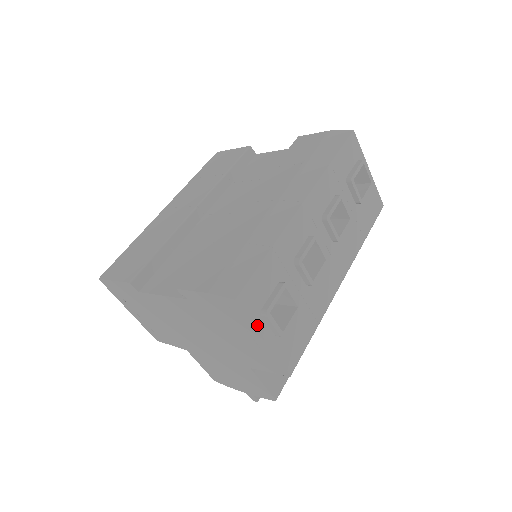
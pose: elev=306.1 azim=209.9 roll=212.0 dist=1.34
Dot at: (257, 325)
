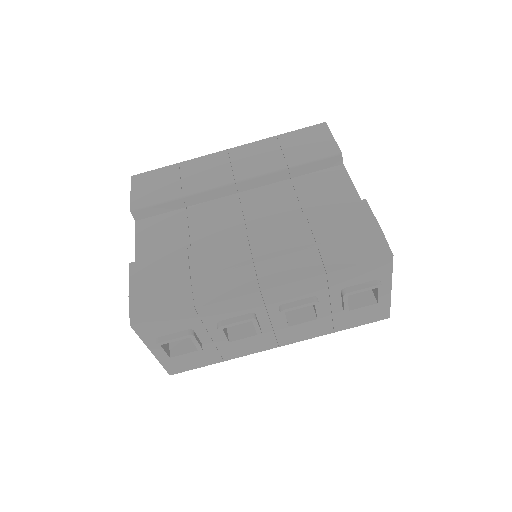
Dot at: (148, 343)
